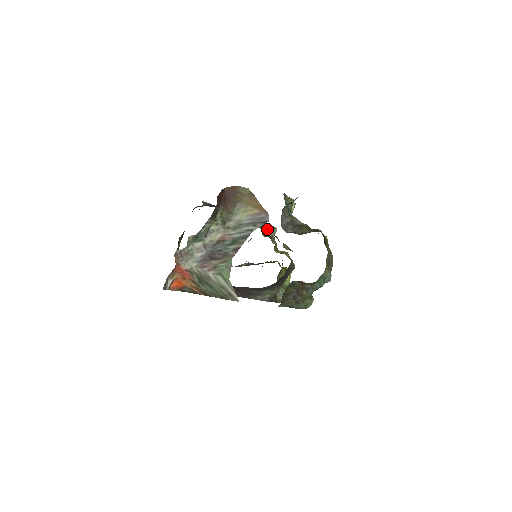
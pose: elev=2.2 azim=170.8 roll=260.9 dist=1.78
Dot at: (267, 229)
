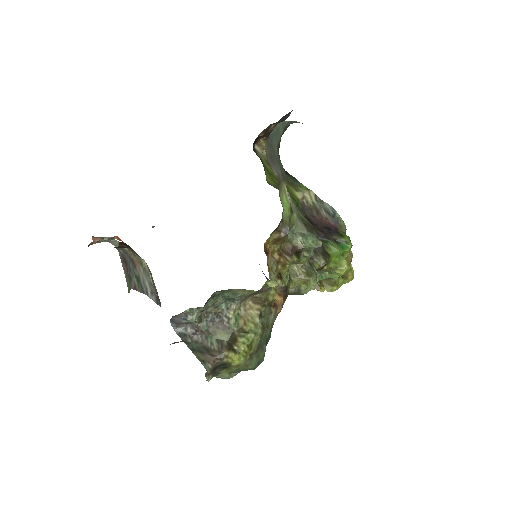
Dot at: (307, 236)
